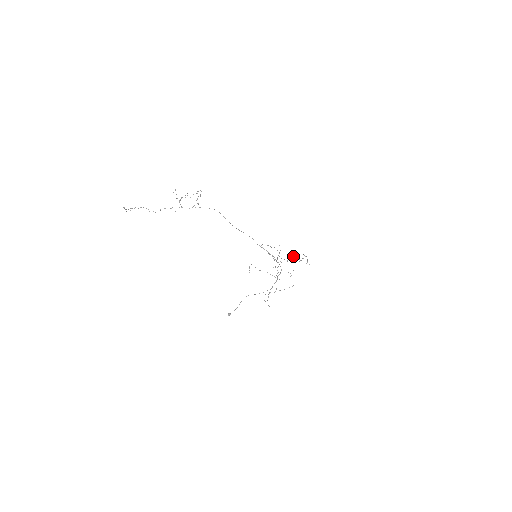
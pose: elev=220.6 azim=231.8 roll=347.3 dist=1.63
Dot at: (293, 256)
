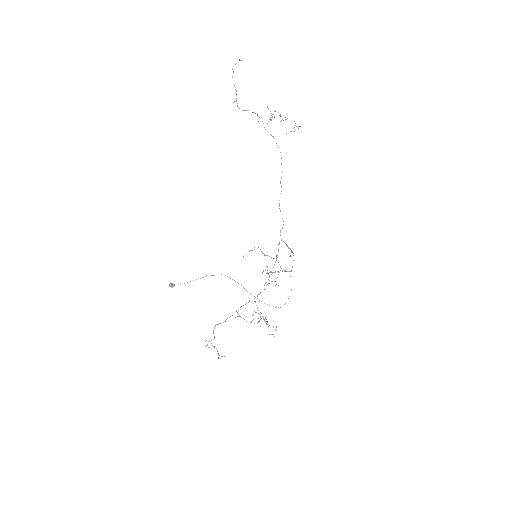
Dot at: occluded
